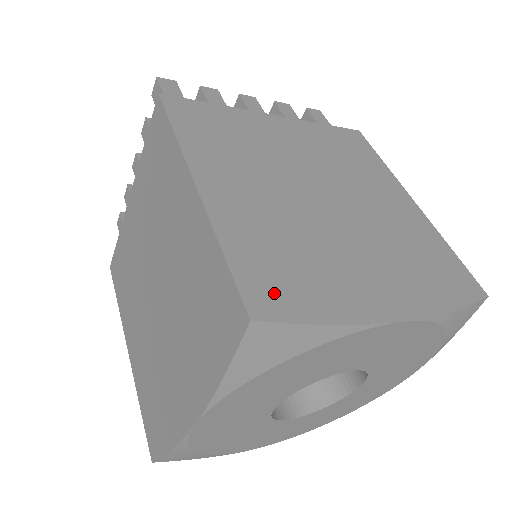
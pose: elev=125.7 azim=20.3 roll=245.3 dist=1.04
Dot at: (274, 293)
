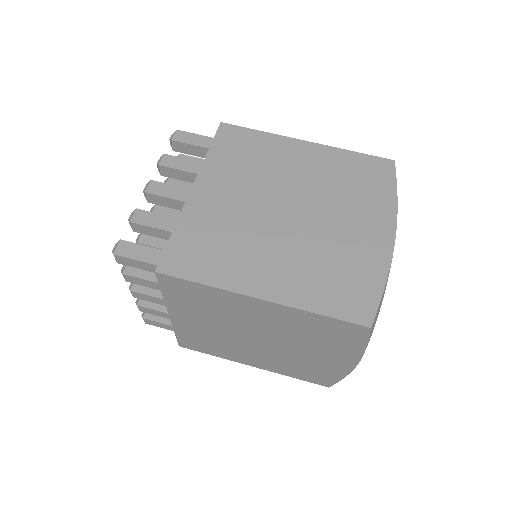
Dot at: (357, 302)
